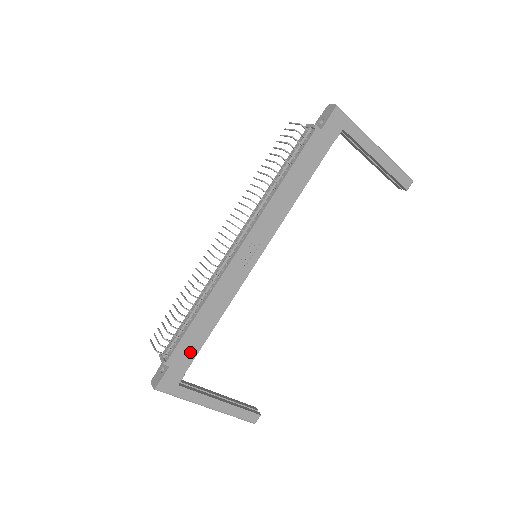
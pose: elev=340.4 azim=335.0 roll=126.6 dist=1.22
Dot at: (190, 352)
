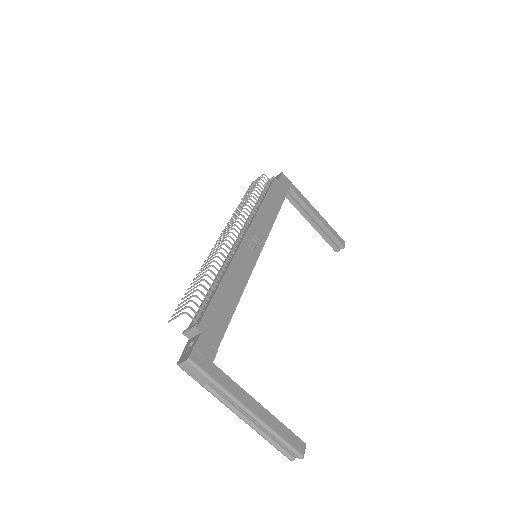
Dot at: (220, 323)
